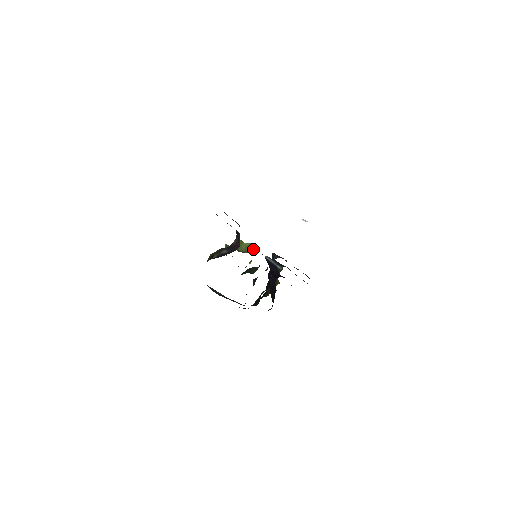
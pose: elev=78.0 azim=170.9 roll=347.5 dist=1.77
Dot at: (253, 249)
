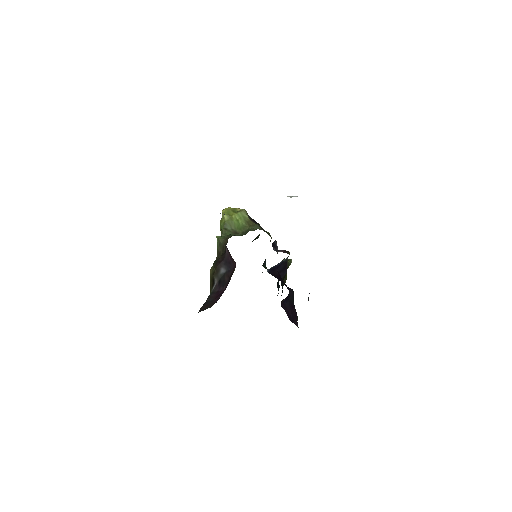
Dot at: (246, 222)
